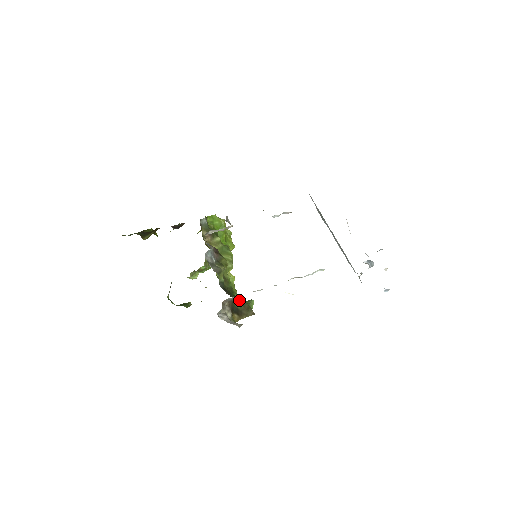
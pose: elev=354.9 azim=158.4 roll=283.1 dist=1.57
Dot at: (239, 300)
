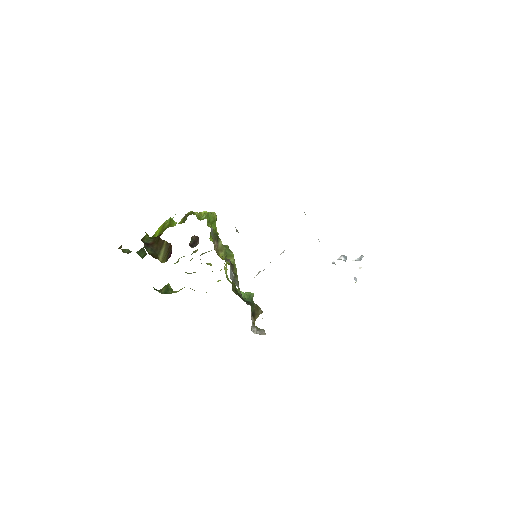
Dot at: (251, 303)
